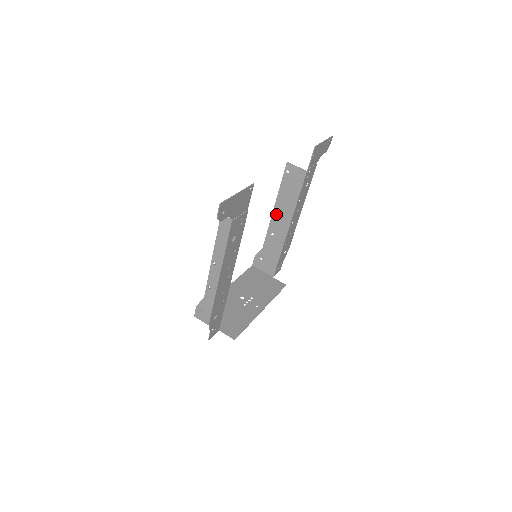
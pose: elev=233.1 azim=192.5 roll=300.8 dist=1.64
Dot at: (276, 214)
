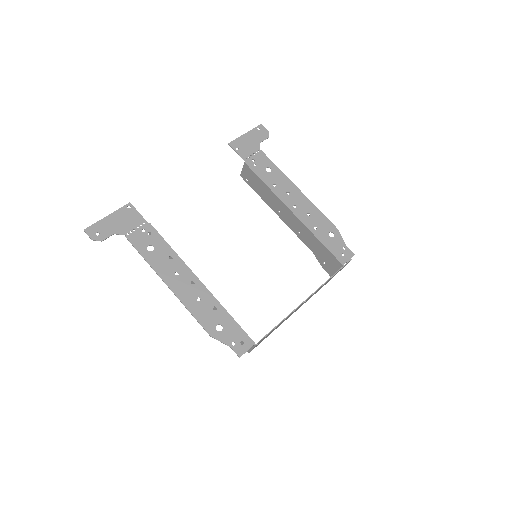
Dot at: (281, 216)
